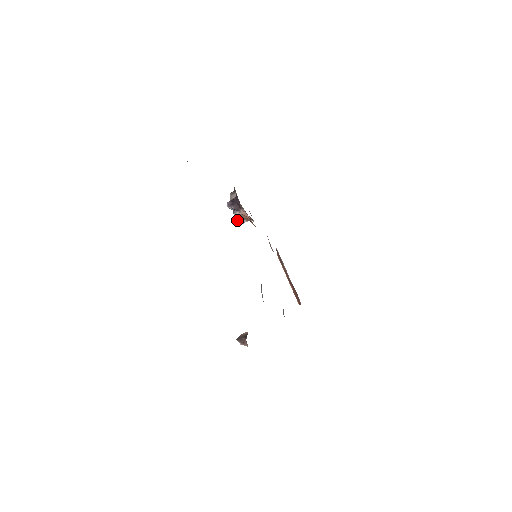
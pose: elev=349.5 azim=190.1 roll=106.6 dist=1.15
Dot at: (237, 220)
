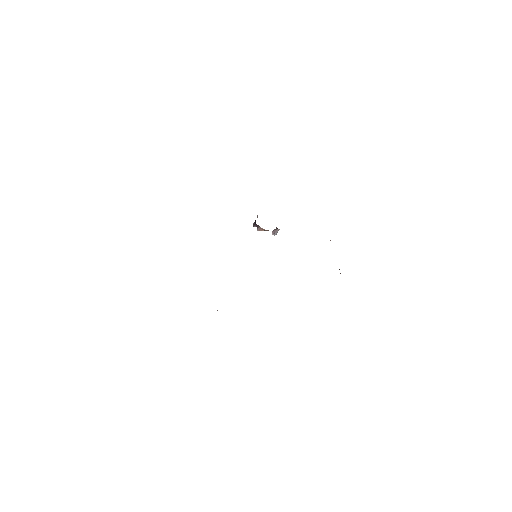
Dot at: (272, 231)
